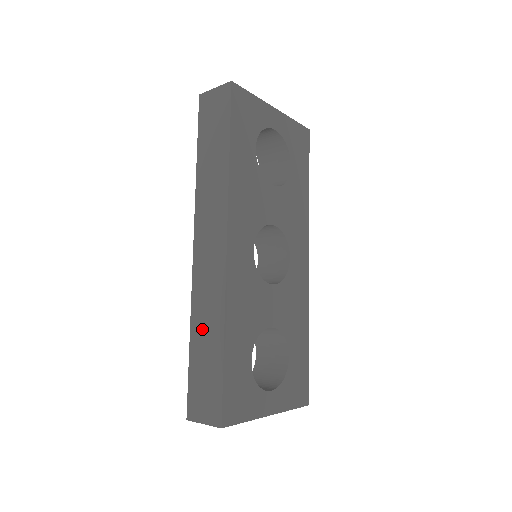
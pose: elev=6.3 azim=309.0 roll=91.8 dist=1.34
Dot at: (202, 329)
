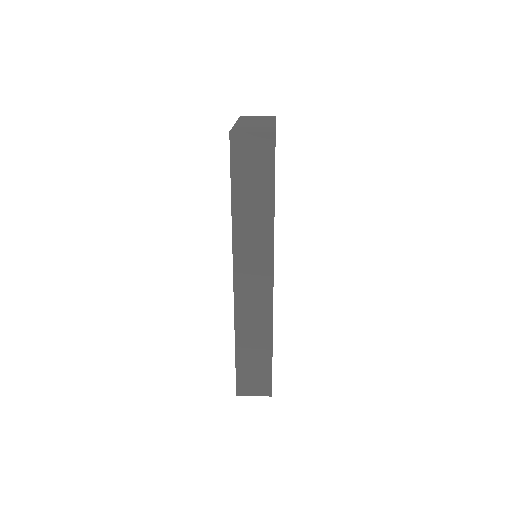
Dot at: (249, 340)
